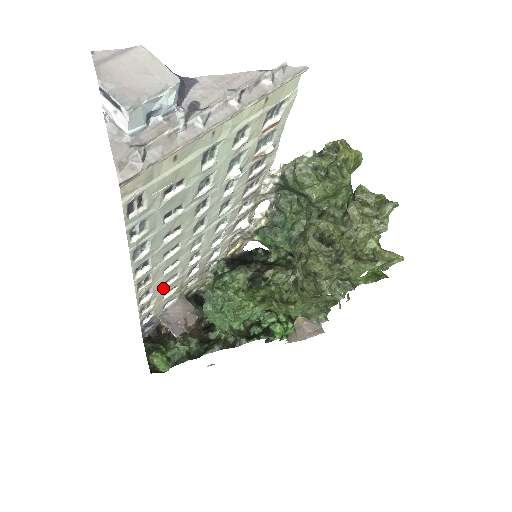
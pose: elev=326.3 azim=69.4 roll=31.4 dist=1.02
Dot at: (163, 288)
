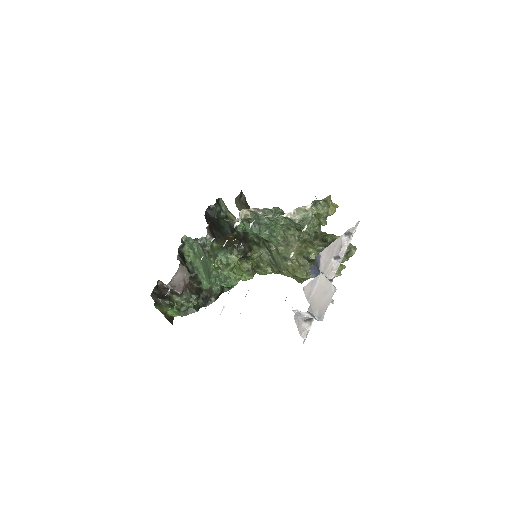
Dot at: occluded
